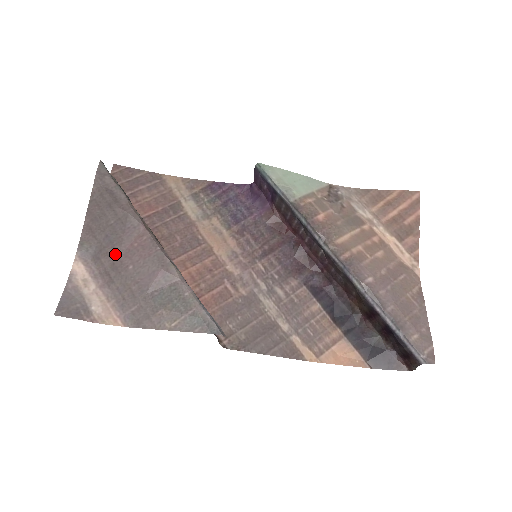
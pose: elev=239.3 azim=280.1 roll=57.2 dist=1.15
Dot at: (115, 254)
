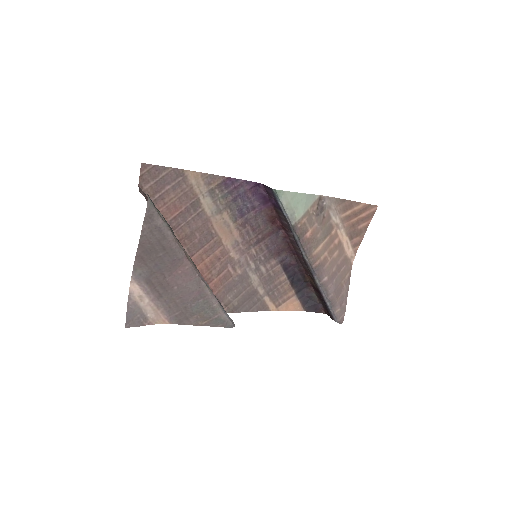
Dot at: (163, 278)
